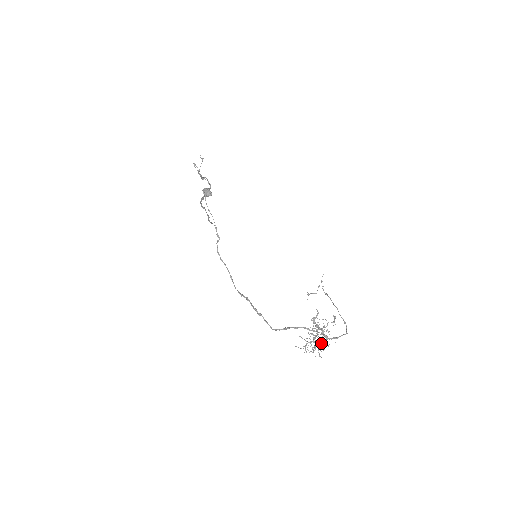
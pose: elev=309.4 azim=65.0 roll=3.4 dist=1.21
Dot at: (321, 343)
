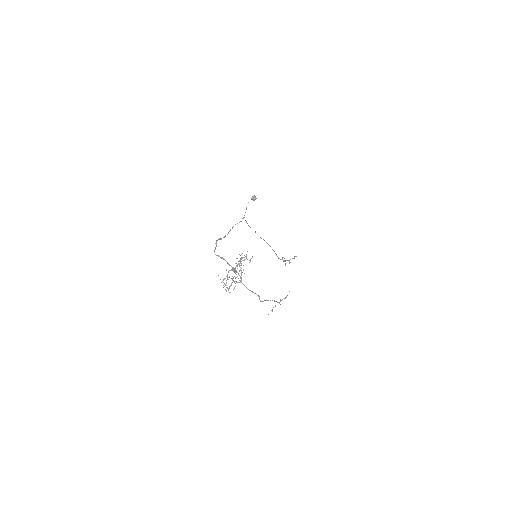
Dot at: occluded
